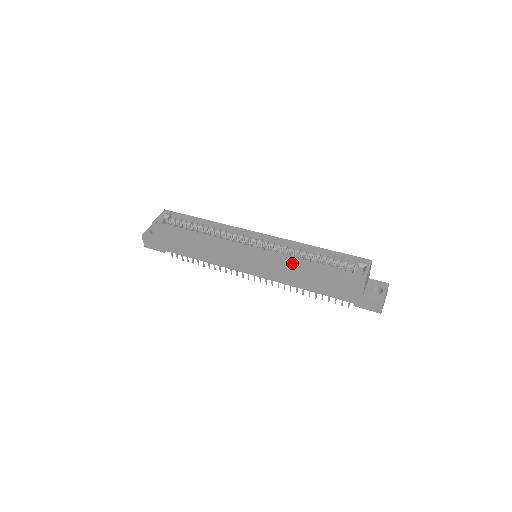
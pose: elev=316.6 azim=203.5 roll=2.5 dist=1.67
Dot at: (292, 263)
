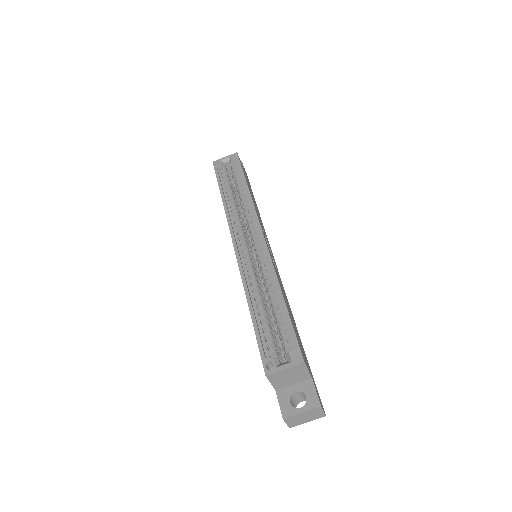
Dot at: occluded
